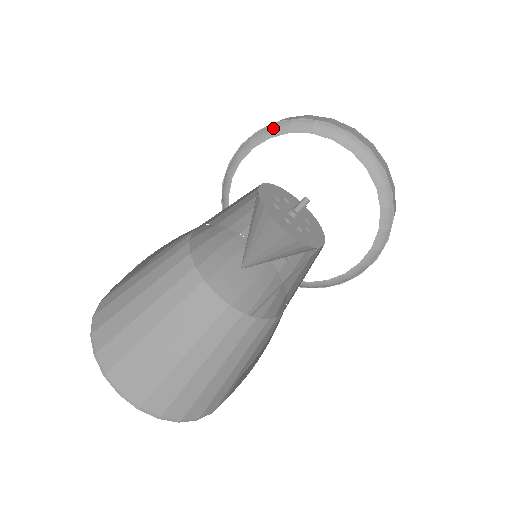
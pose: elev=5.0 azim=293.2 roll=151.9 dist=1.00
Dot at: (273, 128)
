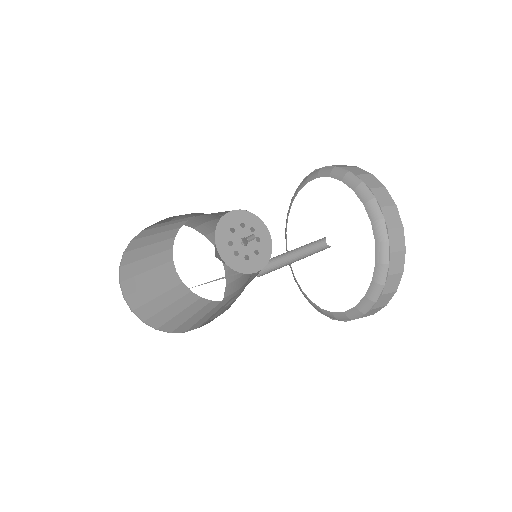
Dot at: (335, 170)
